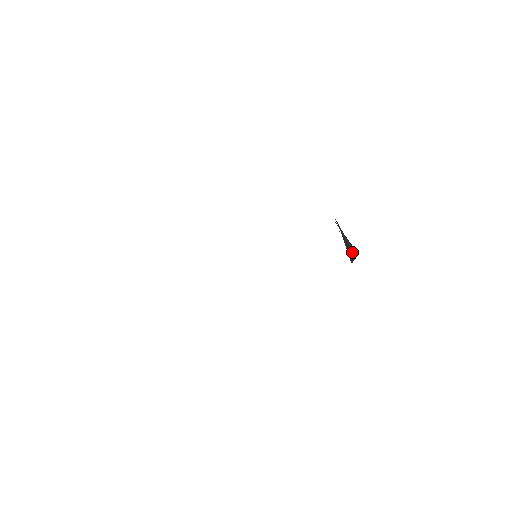
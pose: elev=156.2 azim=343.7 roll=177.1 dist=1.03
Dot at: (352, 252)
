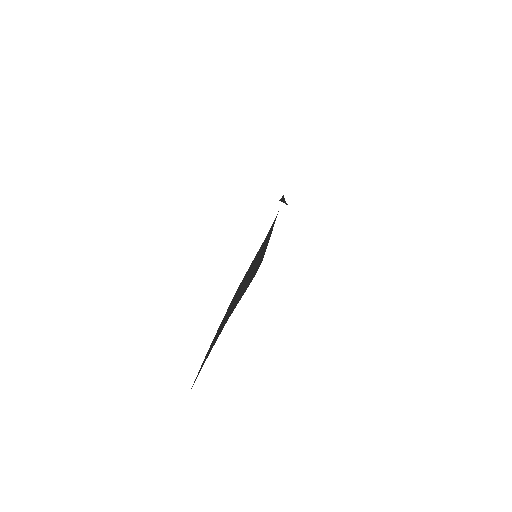
Dot at: (283, 199)
